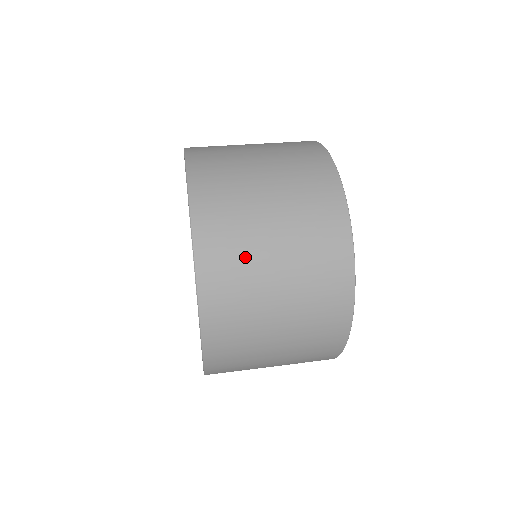
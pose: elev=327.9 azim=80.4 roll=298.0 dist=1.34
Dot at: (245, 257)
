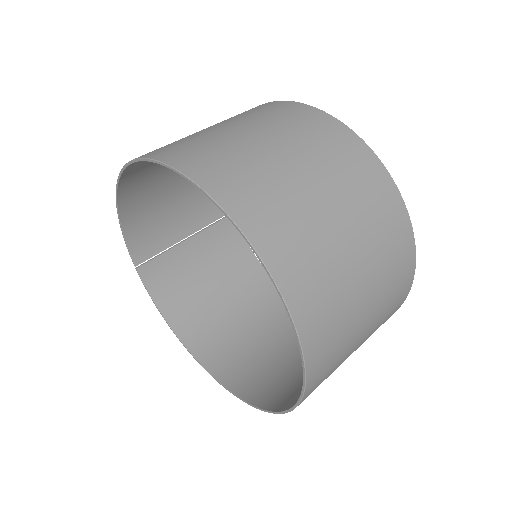
Dot at: (339, 362)
